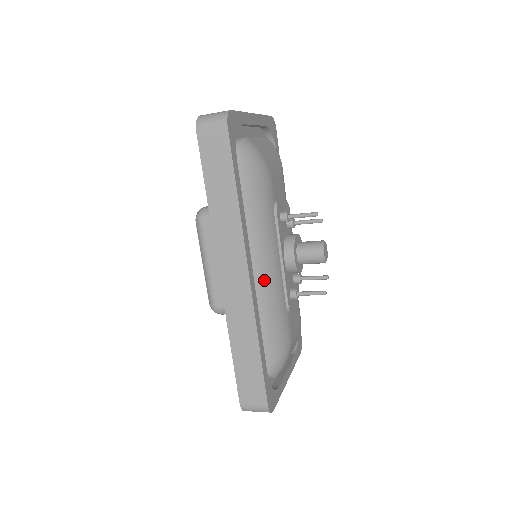
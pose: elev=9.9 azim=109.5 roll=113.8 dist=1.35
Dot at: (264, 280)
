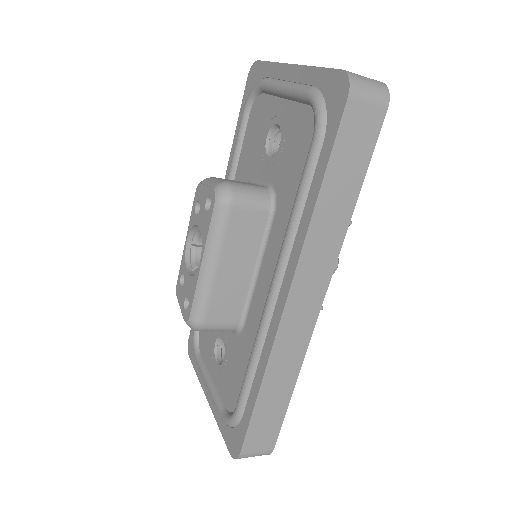
Dot at: occluded
